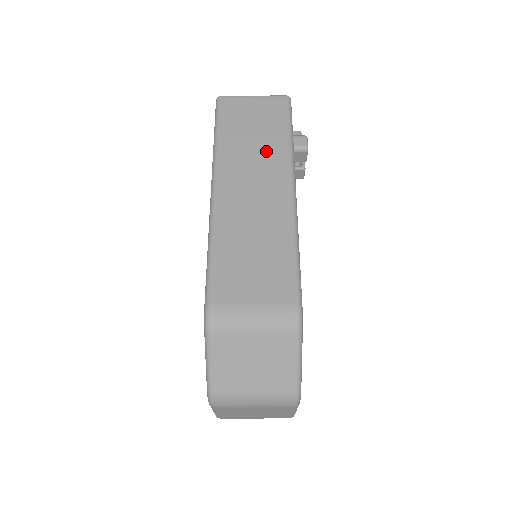
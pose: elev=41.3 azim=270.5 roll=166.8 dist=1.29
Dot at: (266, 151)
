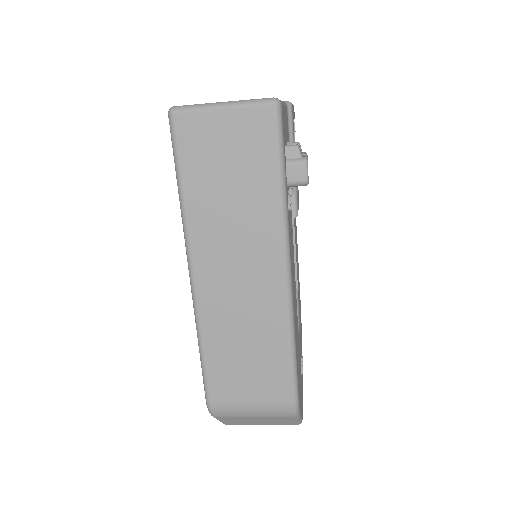
Dot at: (250, 215)
